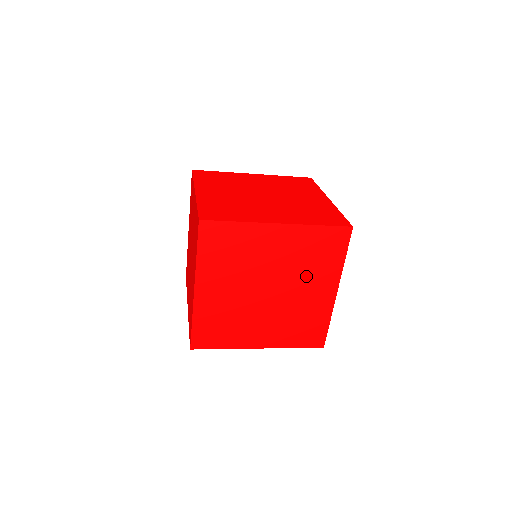
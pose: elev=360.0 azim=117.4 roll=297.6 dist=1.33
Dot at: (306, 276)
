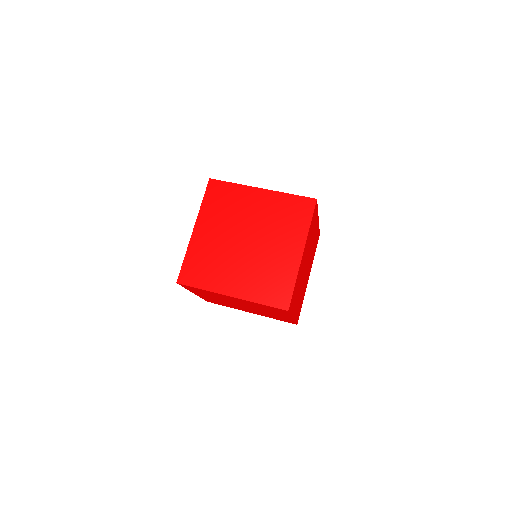
Dot at: (265, 310)
